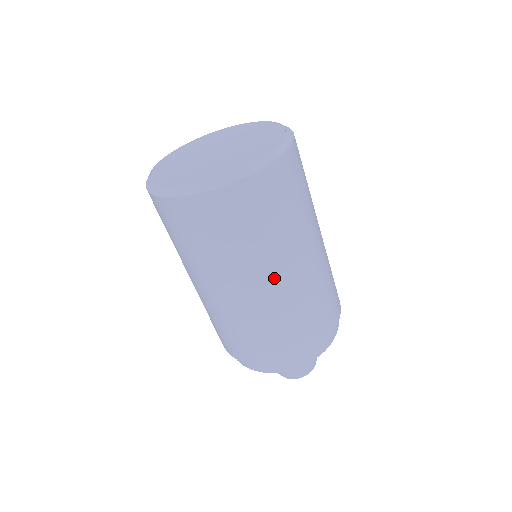
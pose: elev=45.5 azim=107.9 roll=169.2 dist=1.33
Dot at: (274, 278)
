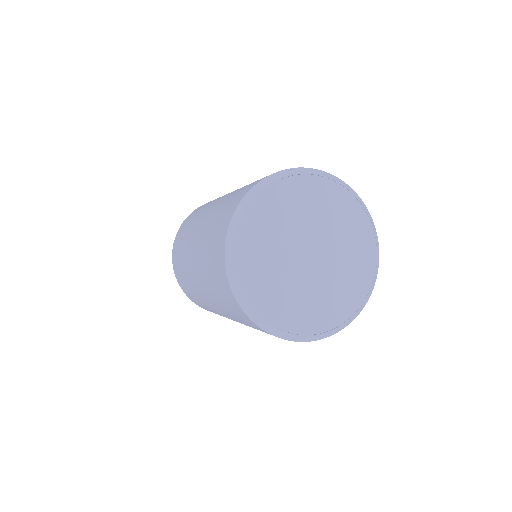
Dot at: occluded
